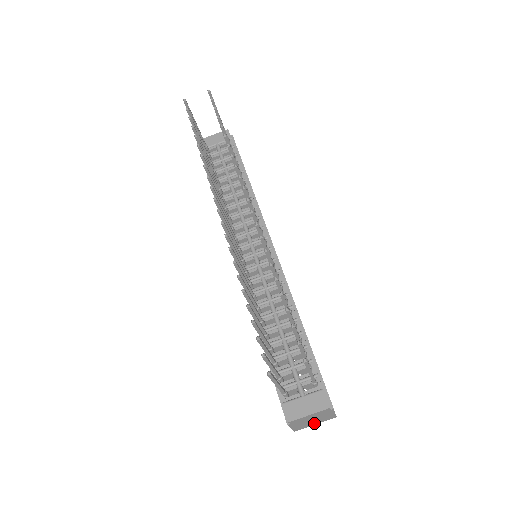
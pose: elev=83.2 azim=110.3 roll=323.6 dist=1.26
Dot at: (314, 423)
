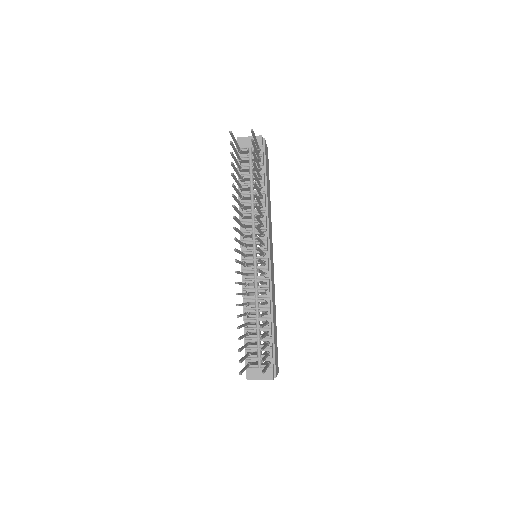
Dot at: occluded
